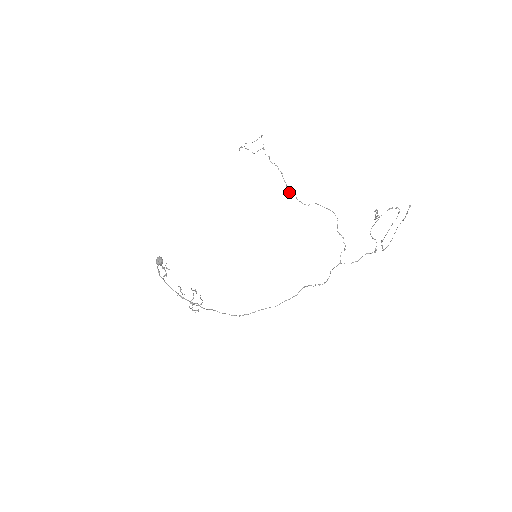
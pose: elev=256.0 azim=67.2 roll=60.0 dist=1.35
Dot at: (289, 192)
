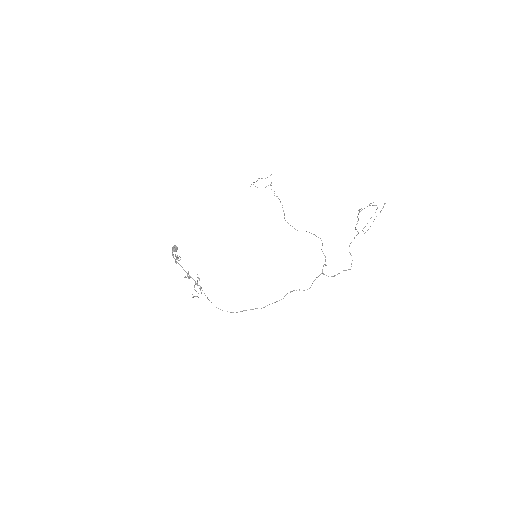
Dot at: occluded
